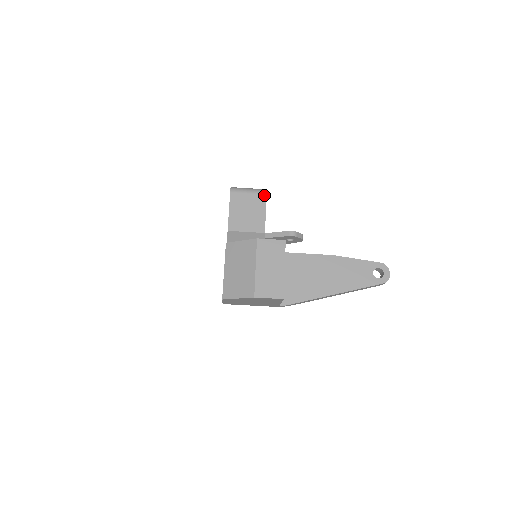
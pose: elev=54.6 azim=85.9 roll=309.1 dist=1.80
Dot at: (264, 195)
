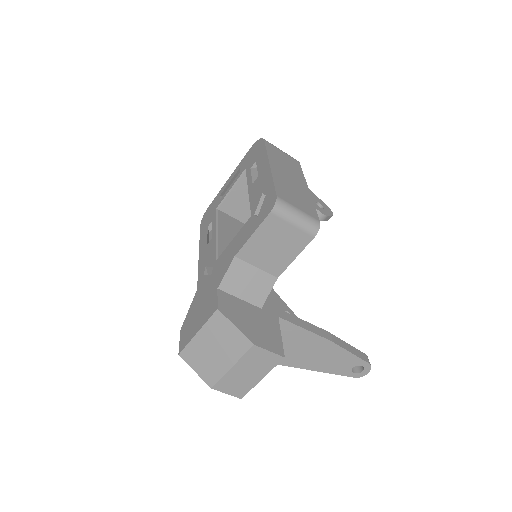
Dot at: (311, 237)
